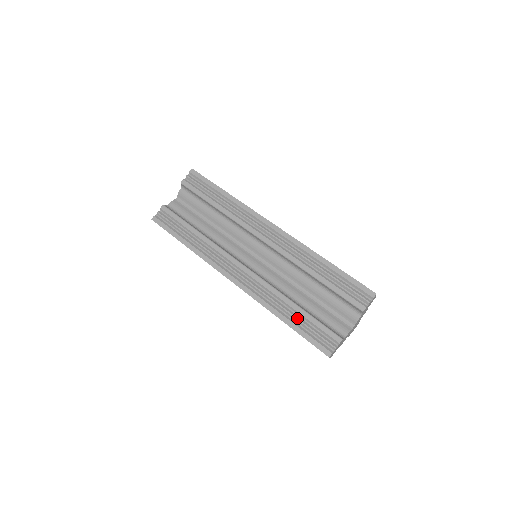
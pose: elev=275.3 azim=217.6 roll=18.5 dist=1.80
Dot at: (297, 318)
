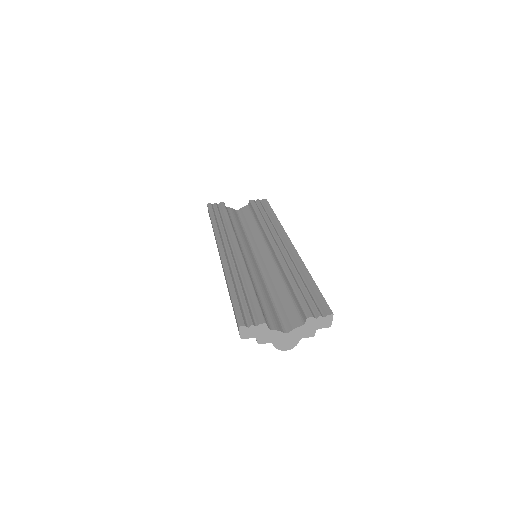
Dot at: (243, 291)
